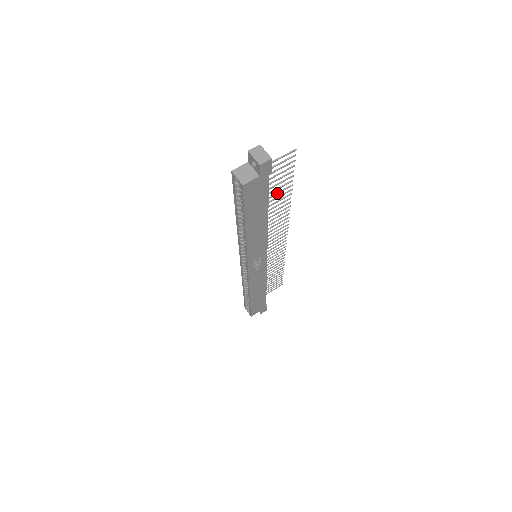
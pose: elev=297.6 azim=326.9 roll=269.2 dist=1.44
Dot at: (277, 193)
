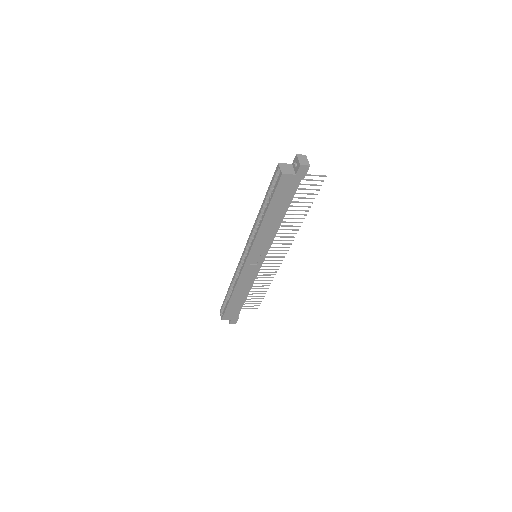
Dot at: (298, 206)
